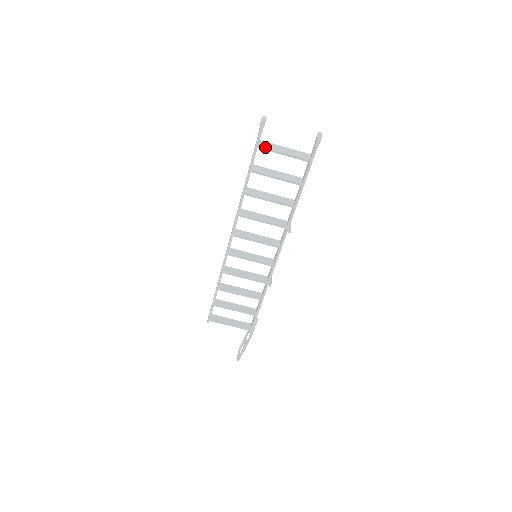
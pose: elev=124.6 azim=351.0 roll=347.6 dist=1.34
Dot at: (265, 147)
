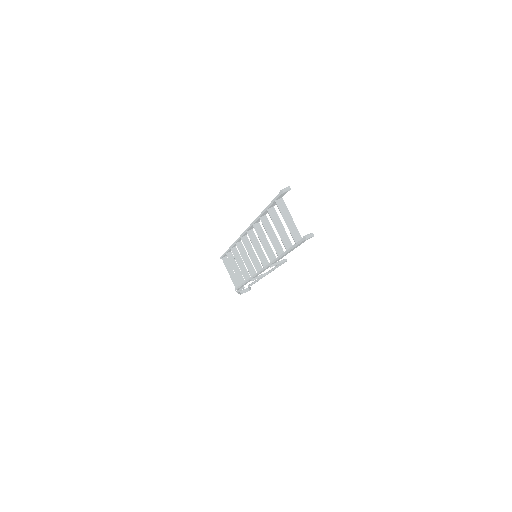
Dot at: (278, 206)
